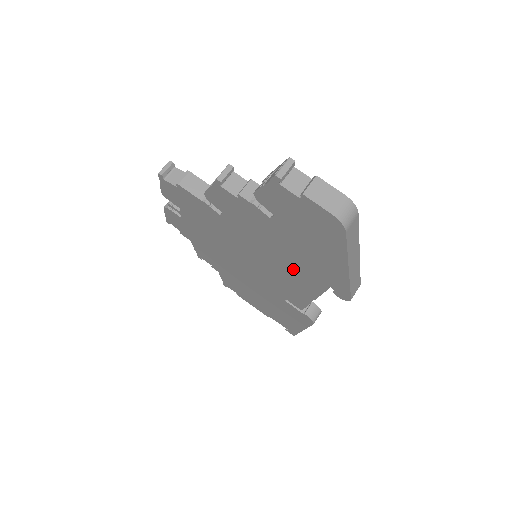
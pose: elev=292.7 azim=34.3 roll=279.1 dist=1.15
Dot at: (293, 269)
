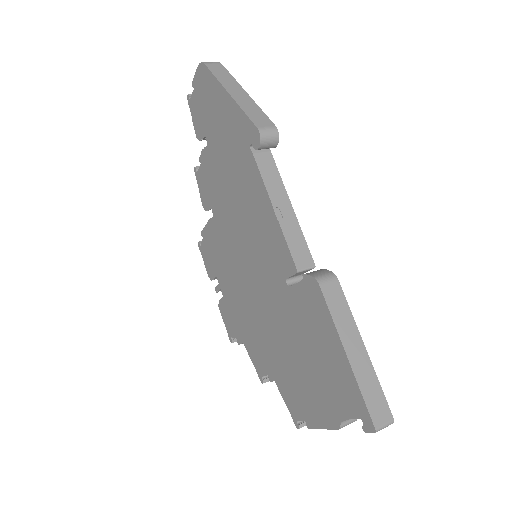
Dot at: (242, 185)
